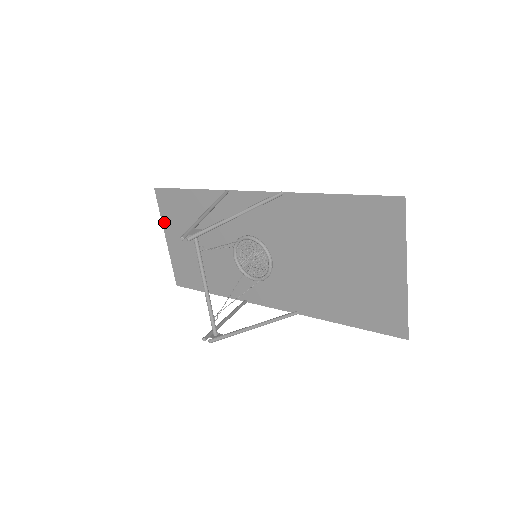
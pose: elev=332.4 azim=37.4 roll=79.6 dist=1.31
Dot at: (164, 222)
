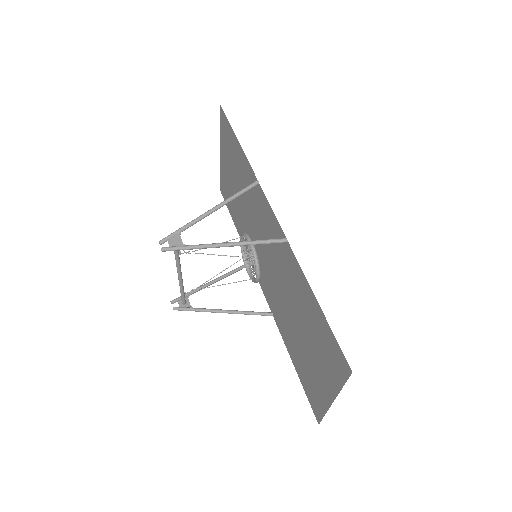
Dot at: (221, 138)
